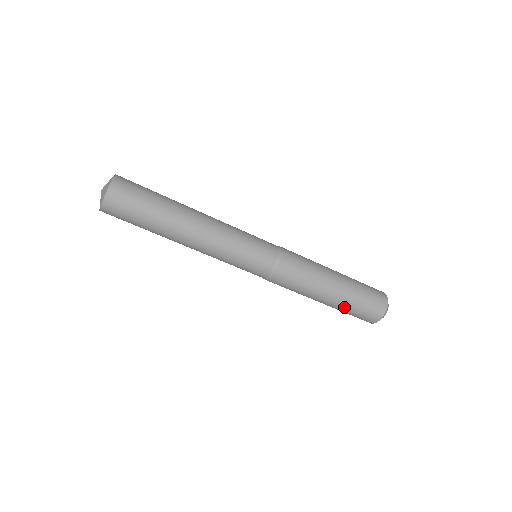
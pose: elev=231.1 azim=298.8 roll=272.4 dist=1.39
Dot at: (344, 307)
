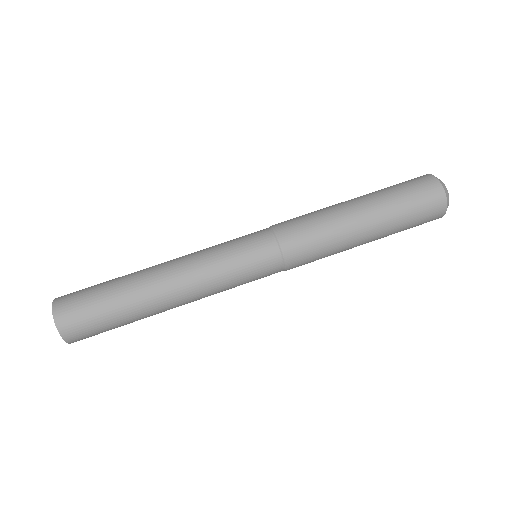
Dot at: (389, 205)
